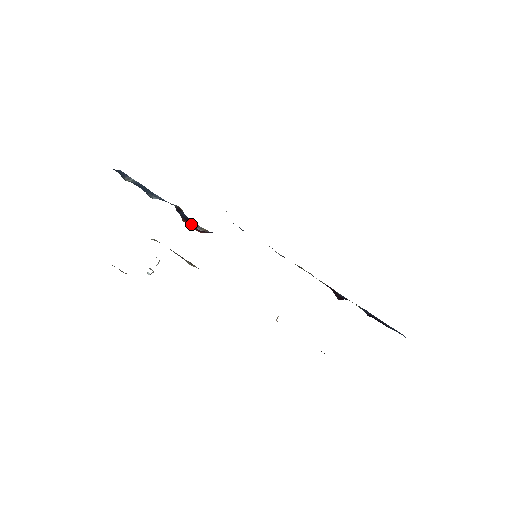
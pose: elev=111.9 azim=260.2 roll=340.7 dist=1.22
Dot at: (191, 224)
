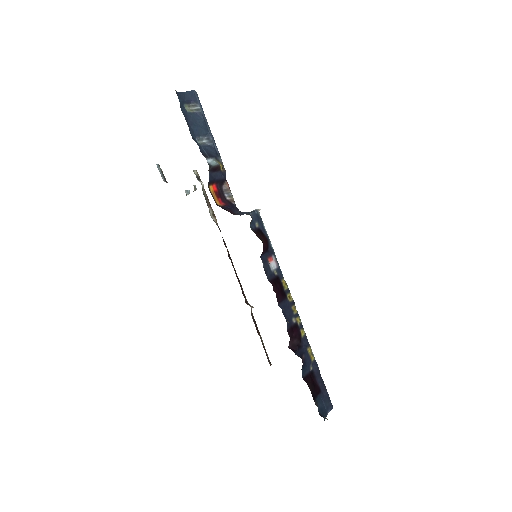
Dot at: (223, 187)
